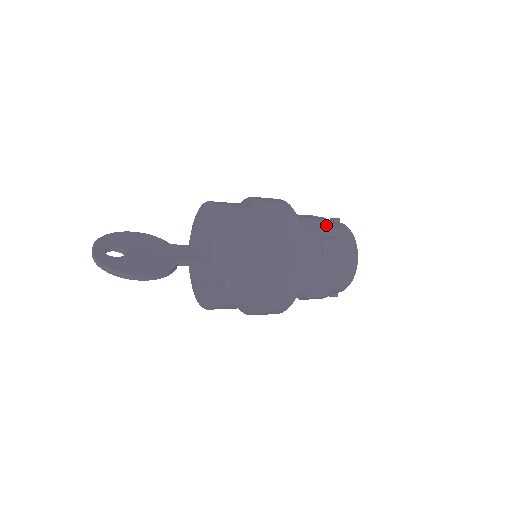
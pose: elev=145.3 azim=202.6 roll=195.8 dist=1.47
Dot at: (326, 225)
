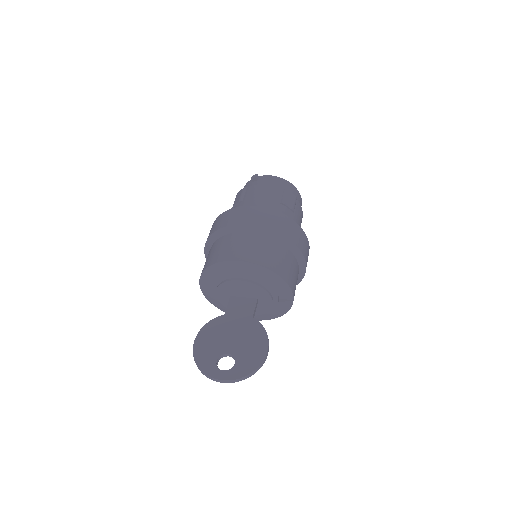
Dot at: (269, 191)
